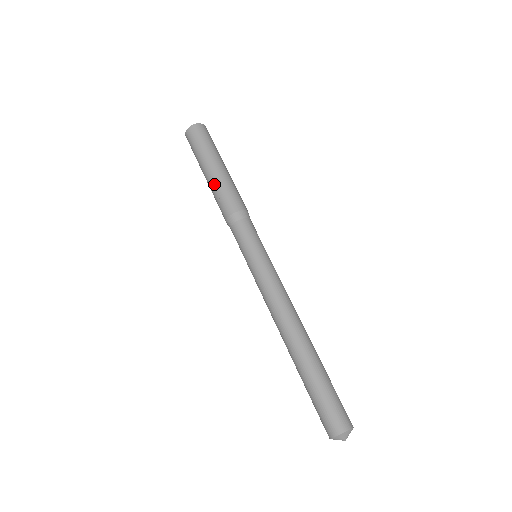
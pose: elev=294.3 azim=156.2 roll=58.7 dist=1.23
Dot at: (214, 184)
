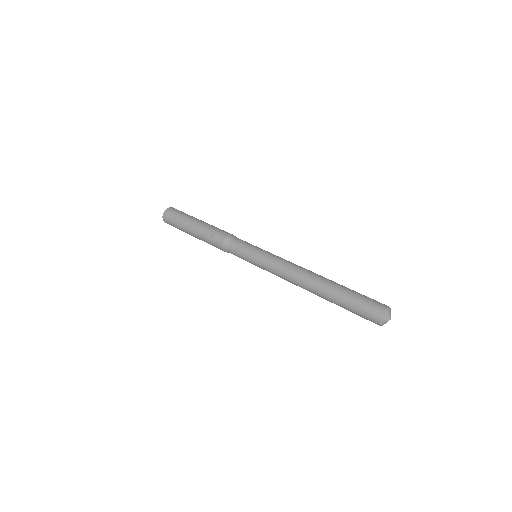
Dot at: (203, 227)
